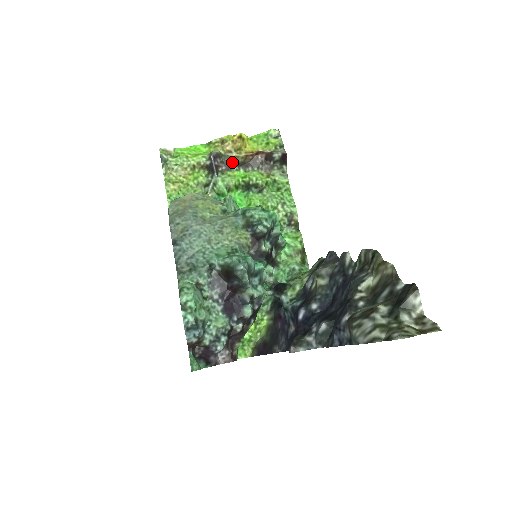
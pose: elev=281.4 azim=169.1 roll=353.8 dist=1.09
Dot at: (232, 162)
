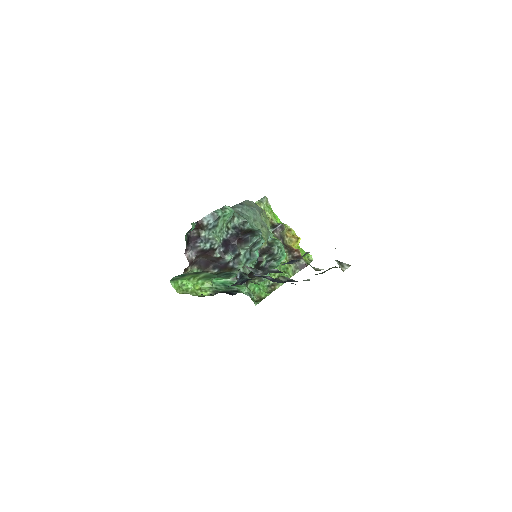
Dot at: (283, 239)
